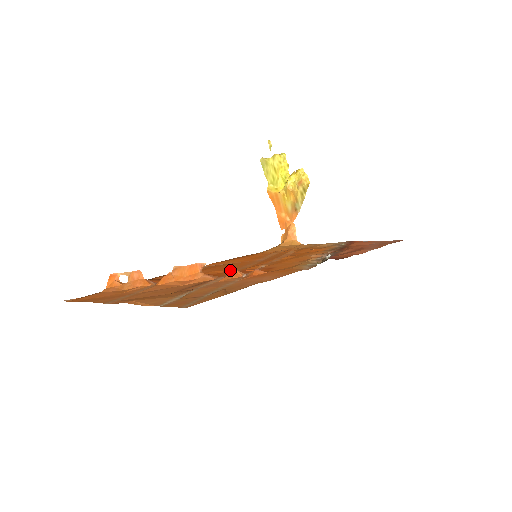
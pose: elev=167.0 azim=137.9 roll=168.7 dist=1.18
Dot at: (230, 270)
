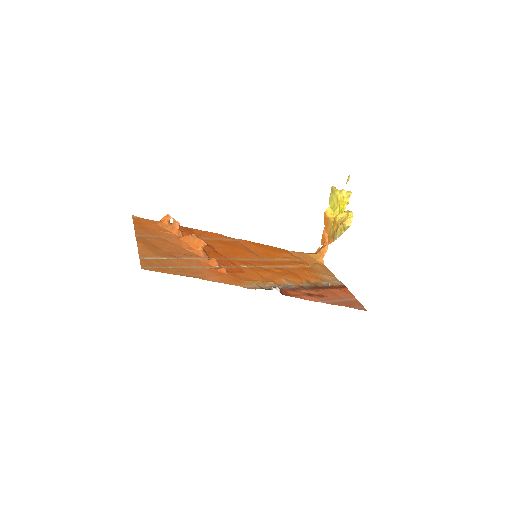
Dot at: (213, 258)
